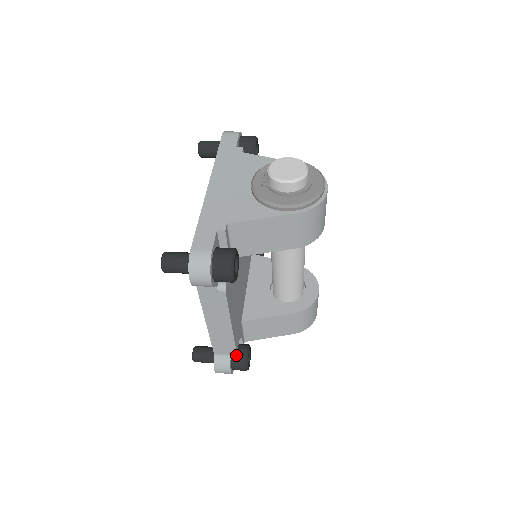
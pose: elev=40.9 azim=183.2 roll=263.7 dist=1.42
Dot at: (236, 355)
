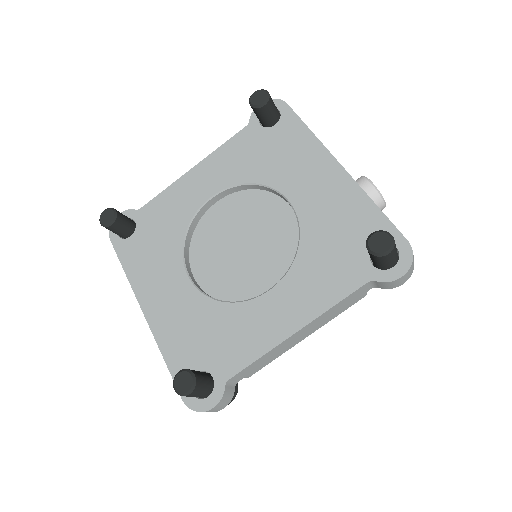
Dot at: occluded
